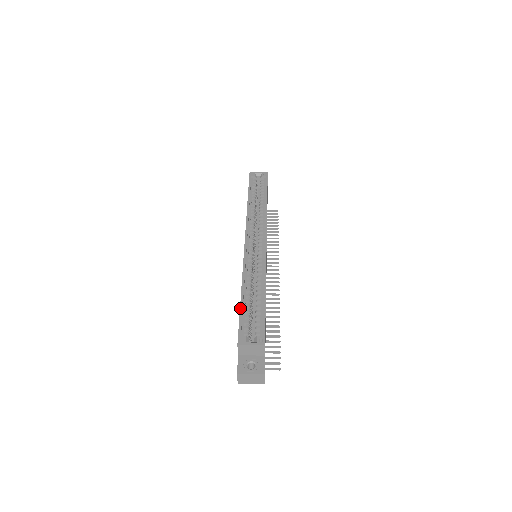
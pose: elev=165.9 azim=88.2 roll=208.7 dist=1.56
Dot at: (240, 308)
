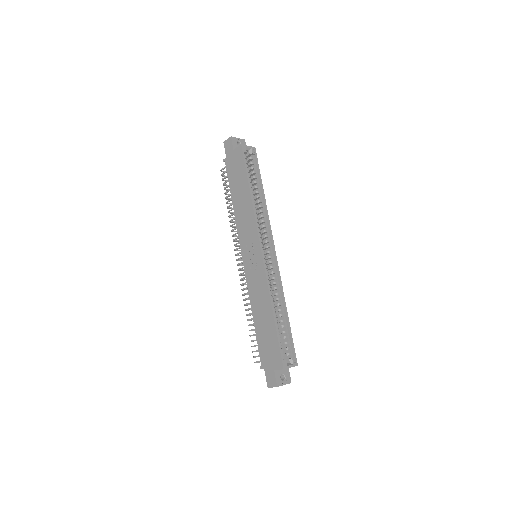
Dot at: (277, 332)
